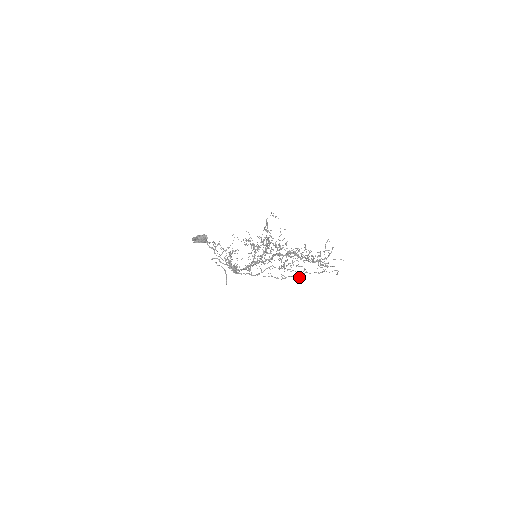
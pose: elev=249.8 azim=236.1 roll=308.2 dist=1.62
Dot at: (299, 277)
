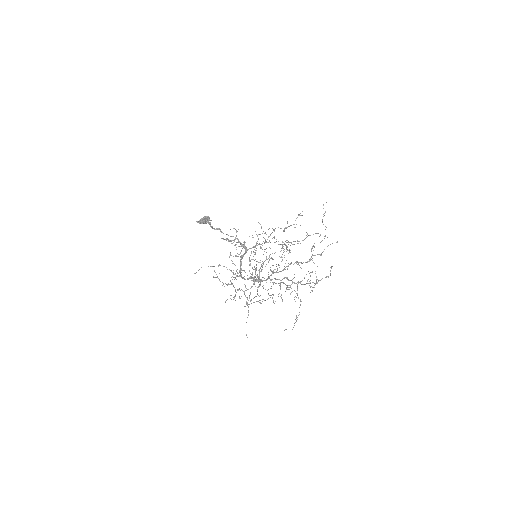
Dot at: (303, 240)
